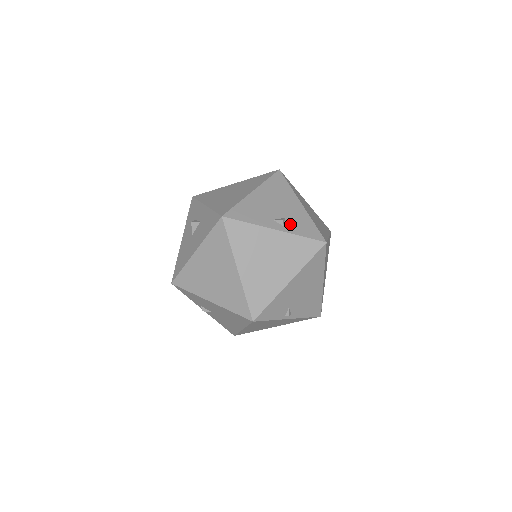
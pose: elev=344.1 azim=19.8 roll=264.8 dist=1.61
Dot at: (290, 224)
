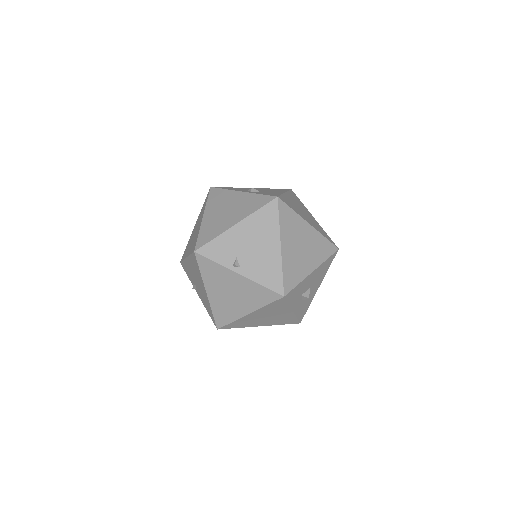
Dot at: (258, 192)
